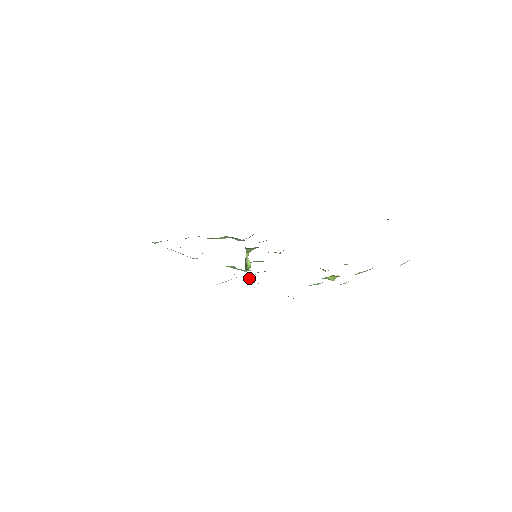
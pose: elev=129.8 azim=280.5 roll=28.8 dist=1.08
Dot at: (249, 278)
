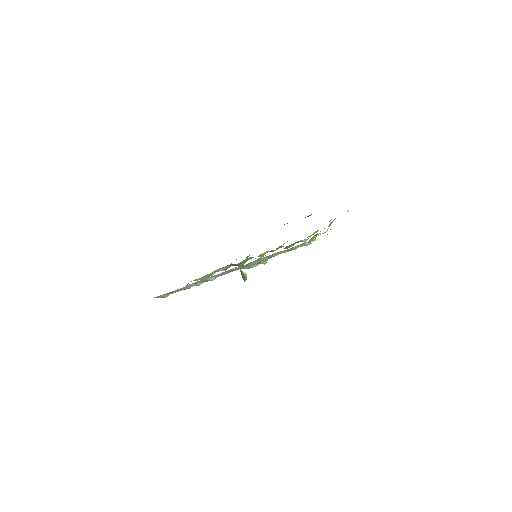
Dot at: (266, 262)
